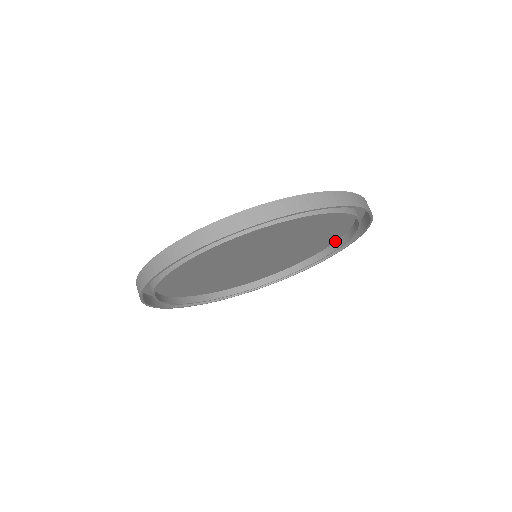
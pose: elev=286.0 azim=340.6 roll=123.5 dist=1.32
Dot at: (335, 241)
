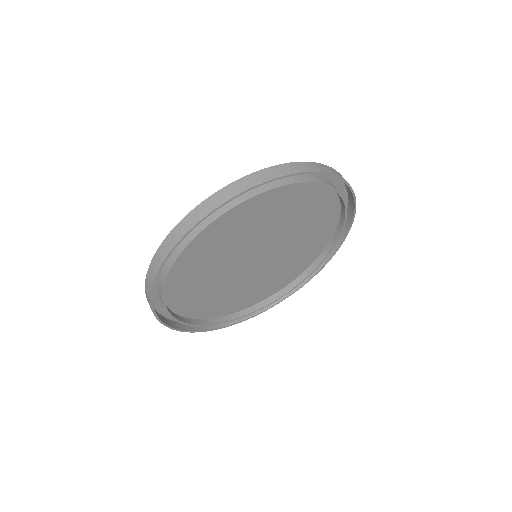
Dot at: (310, 265)
